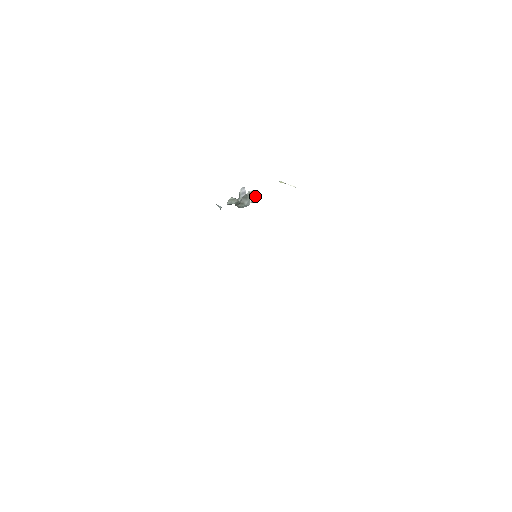
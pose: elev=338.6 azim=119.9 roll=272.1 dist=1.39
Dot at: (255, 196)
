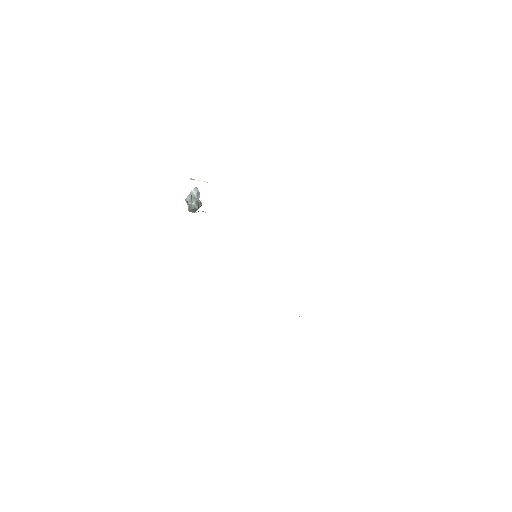
Dot at: occluded
